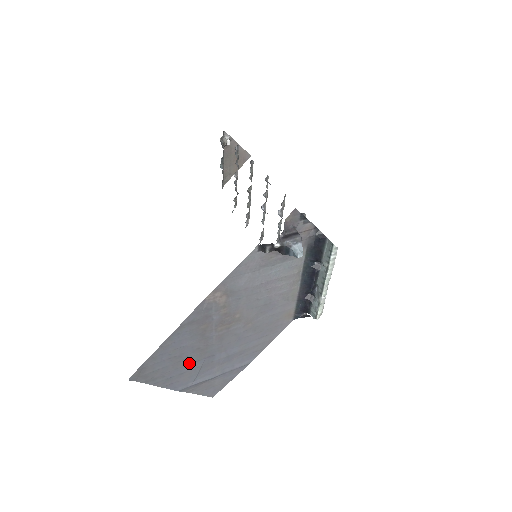
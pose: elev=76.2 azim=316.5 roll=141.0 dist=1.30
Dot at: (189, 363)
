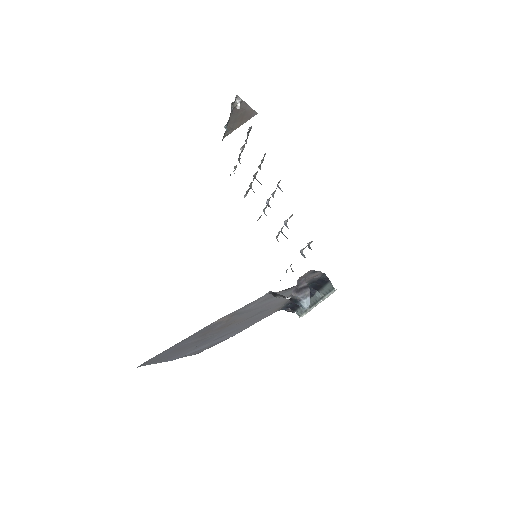
Dot at: (187, 348)
